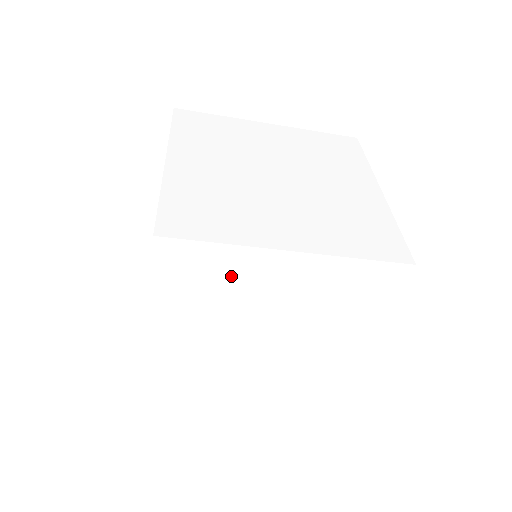
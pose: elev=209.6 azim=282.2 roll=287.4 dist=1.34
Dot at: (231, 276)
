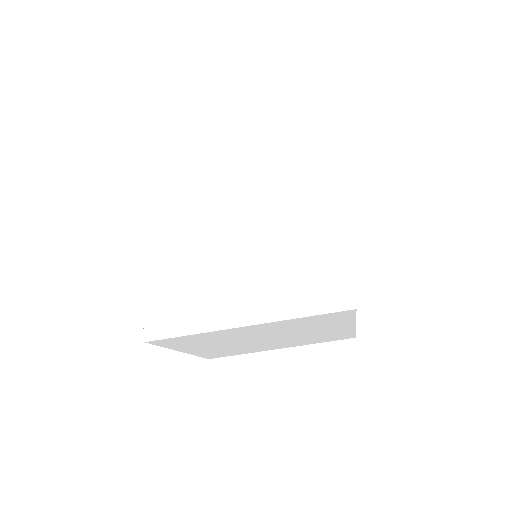
Dot at: (192, 174)
